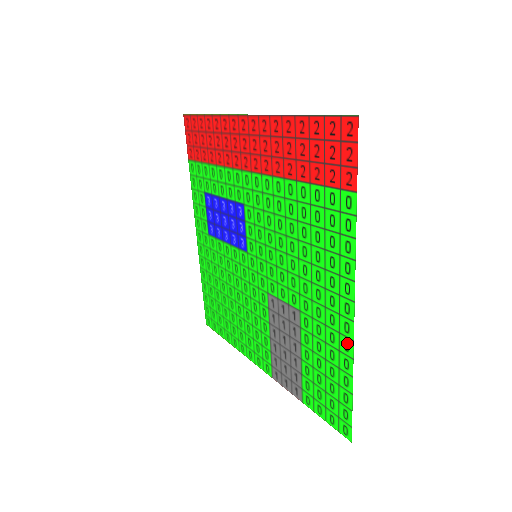
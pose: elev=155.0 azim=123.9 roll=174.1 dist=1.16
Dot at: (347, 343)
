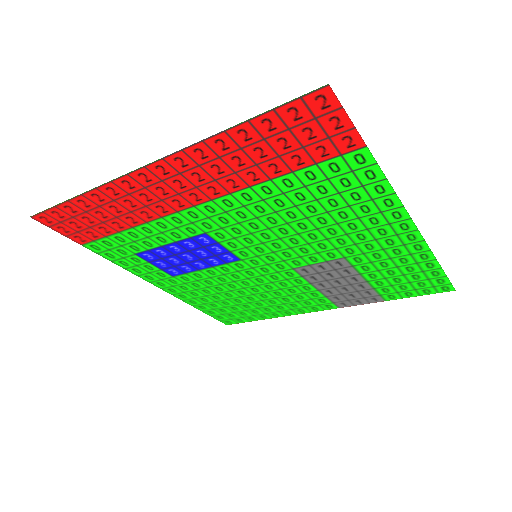
Dot at: (417, 246)
